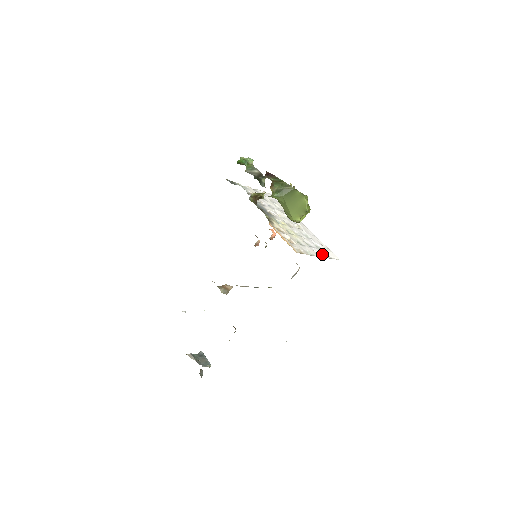
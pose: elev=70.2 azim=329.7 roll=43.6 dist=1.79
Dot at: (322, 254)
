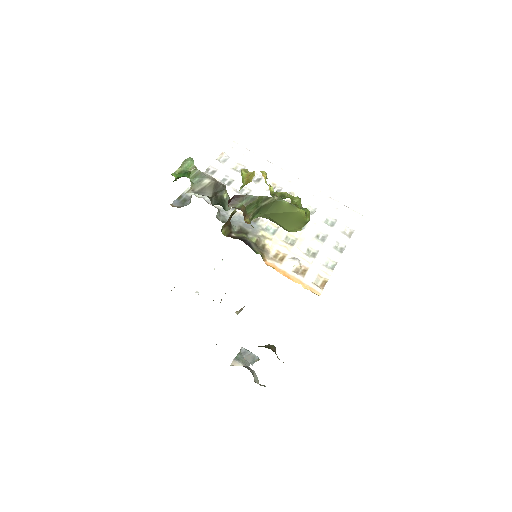
Dot at: (342, 239)
